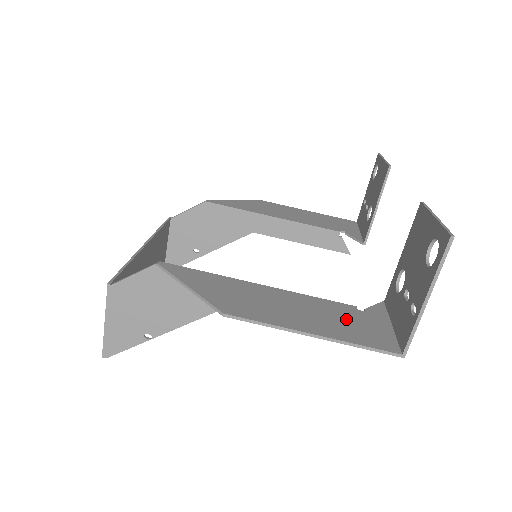
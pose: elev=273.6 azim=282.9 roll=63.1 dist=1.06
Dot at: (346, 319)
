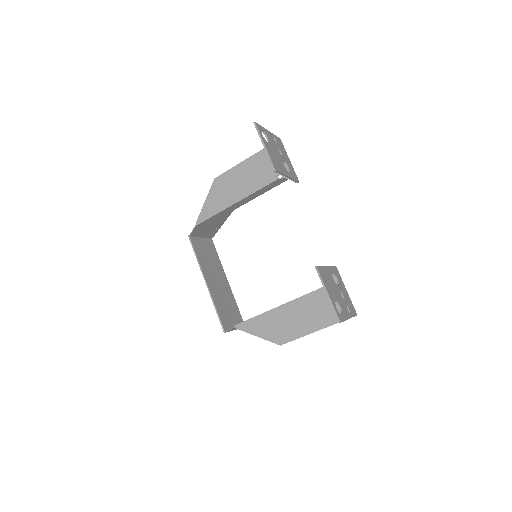
Dot at: (324, 305)
